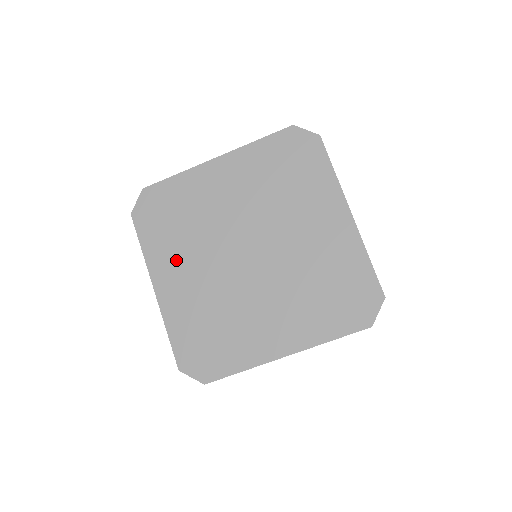
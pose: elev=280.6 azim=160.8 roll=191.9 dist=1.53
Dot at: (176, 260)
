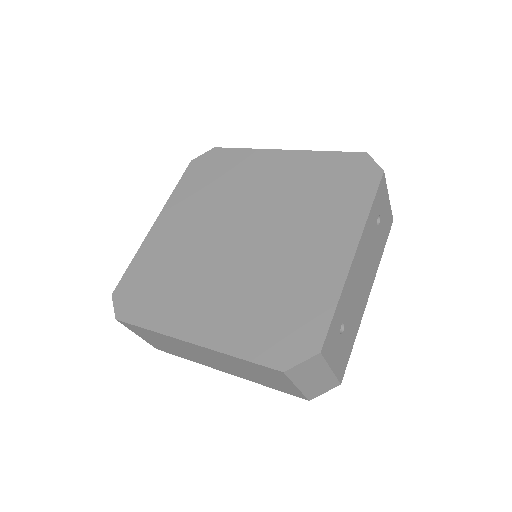
Dot at: (188, 210)
